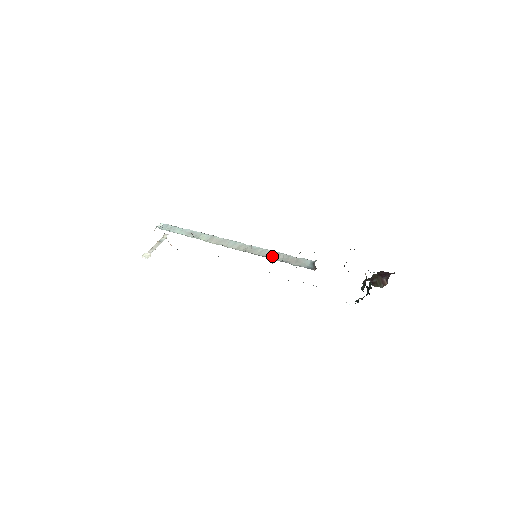
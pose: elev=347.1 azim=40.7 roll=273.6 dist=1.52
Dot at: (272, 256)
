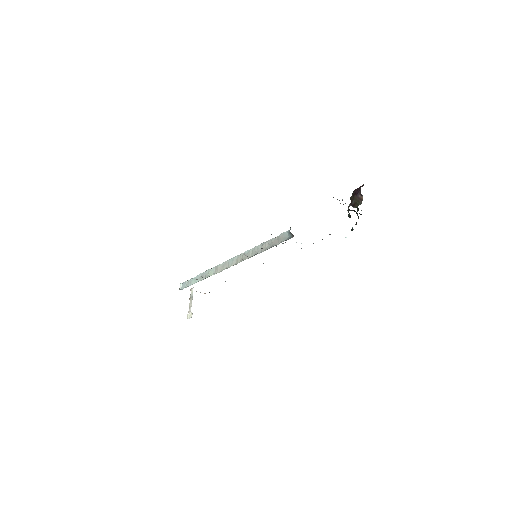
Dot at: (261, 249)
